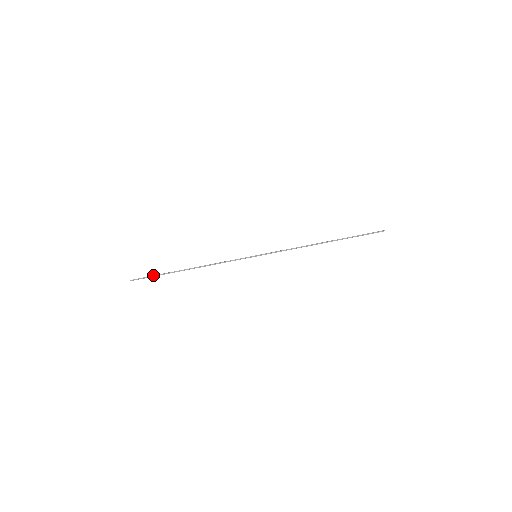
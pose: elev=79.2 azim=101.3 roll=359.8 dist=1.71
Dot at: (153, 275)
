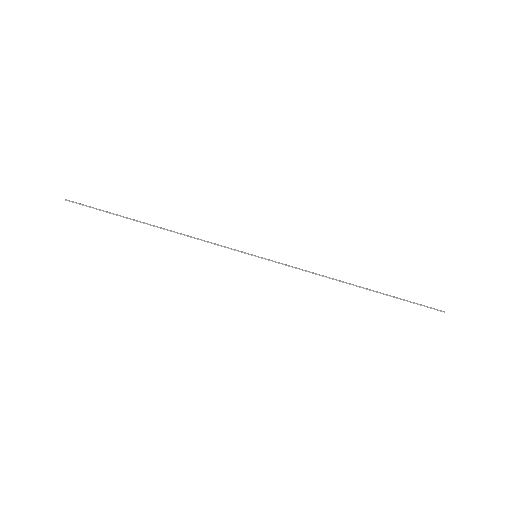
Dot at: (102, 210)
